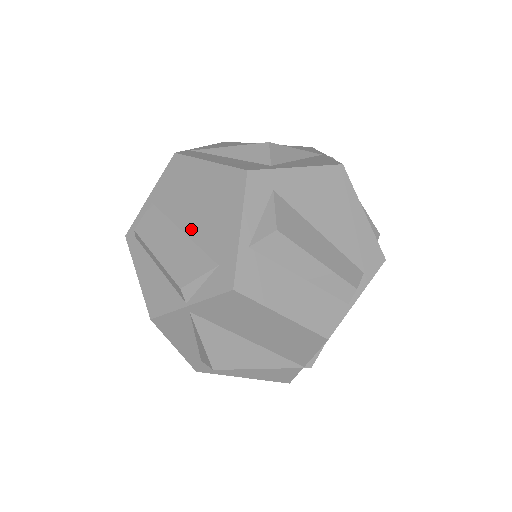
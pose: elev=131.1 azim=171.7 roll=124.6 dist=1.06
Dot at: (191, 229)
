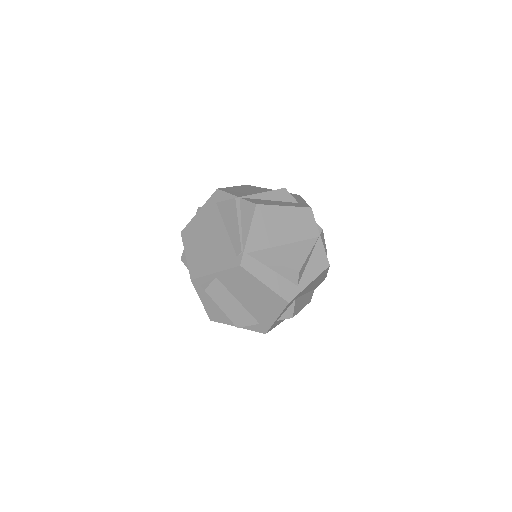
Dot at: (245, 304)
